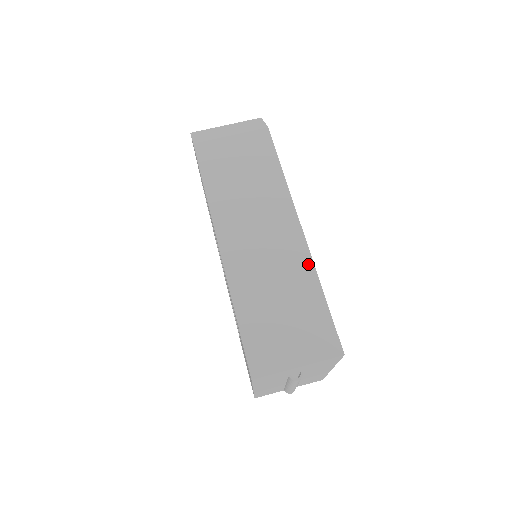
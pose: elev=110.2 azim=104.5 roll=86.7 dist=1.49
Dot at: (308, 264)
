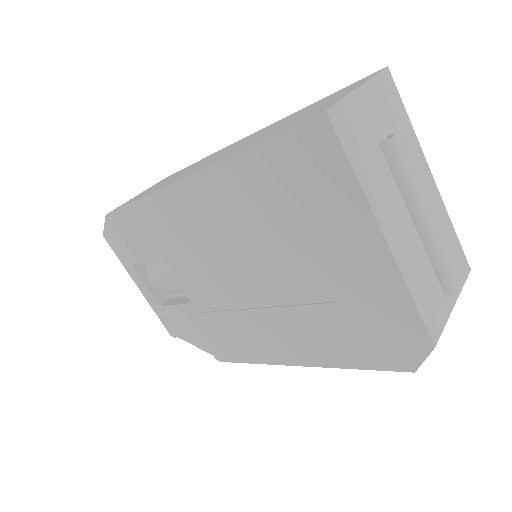
Dot at: (279, 121)
